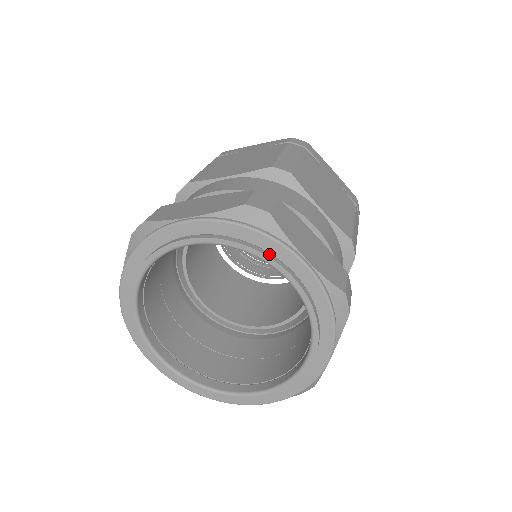
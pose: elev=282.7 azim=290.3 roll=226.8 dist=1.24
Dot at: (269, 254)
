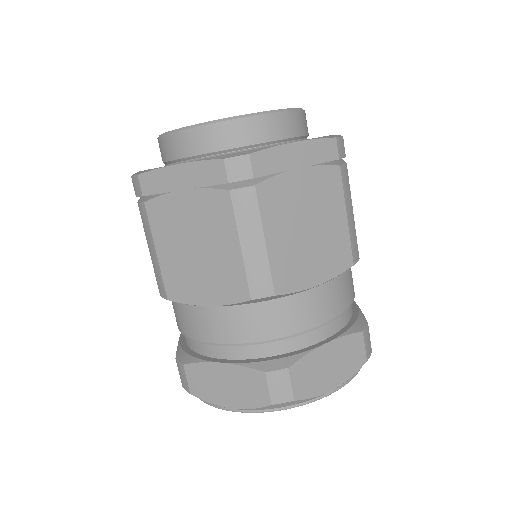
Dot at: occluded
